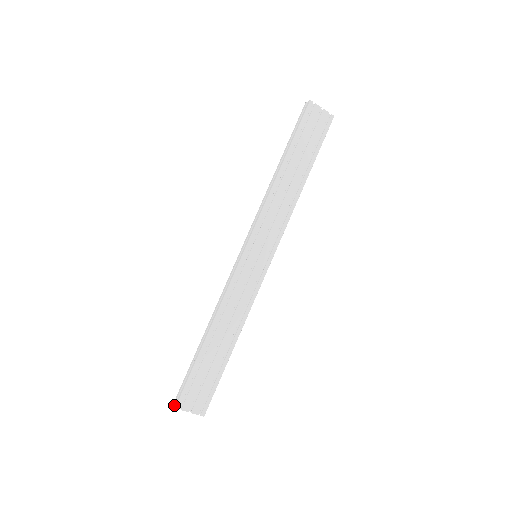
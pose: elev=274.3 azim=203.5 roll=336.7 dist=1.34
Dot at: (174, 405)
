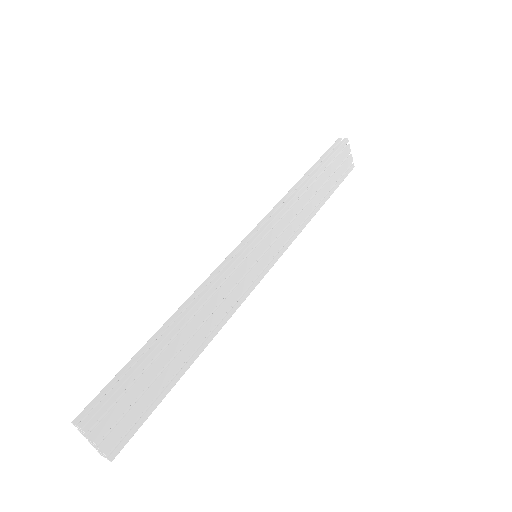
Dot at: (76, 424)
